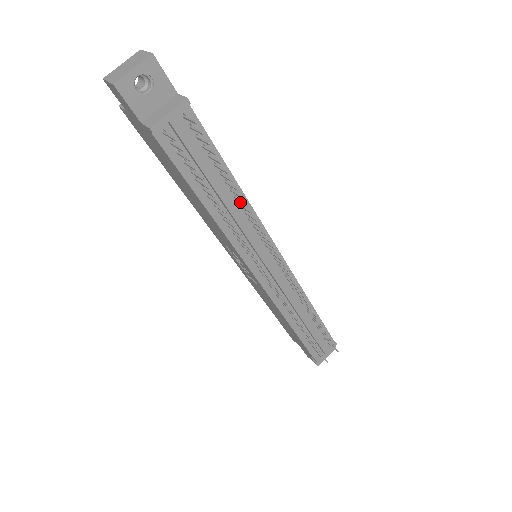
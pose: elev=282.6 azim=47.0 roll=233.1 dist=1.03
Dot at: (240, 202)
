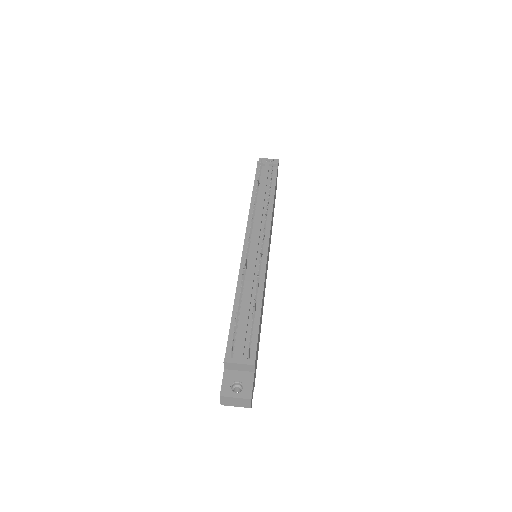
Dot at: (269, 206)
